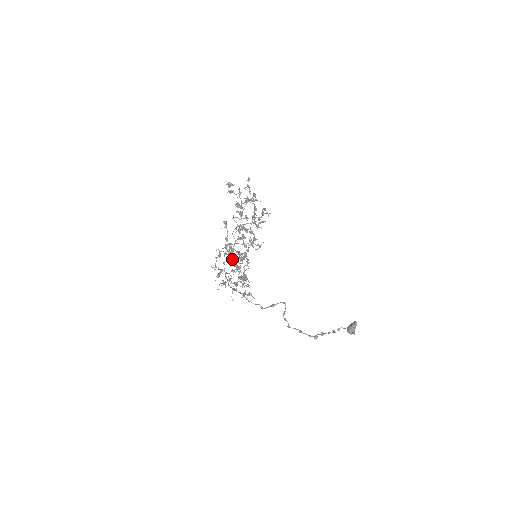
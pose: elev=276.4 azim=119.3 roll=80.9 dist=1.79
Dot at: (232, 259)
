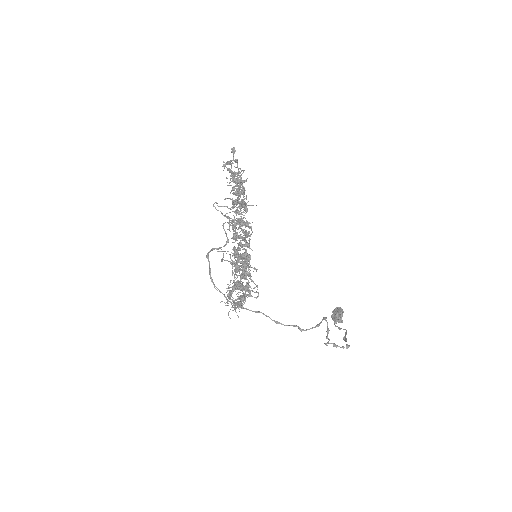
Dot at: (240, 268)
